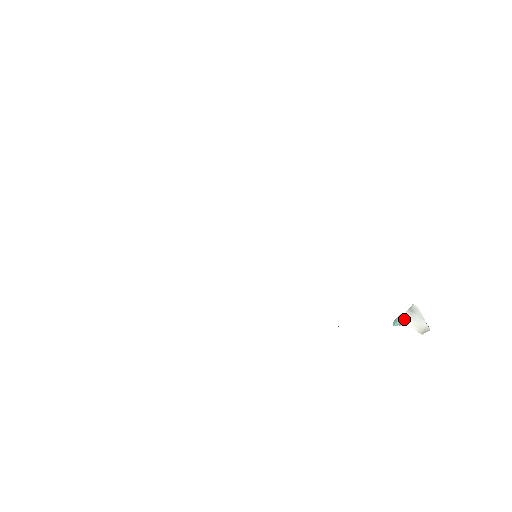
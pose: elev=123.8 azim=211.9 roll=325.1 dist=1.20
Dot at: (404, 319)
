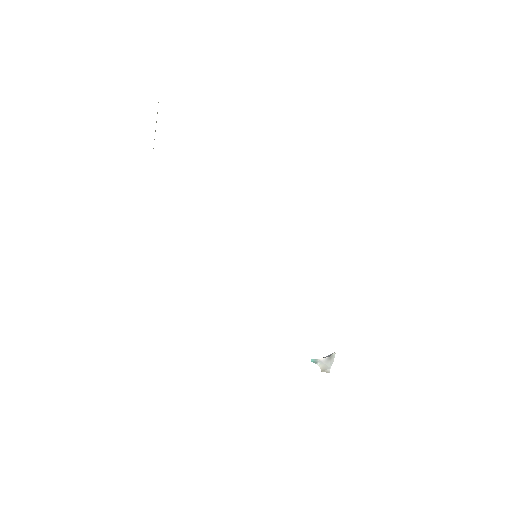
Dot at: (321, 362)
